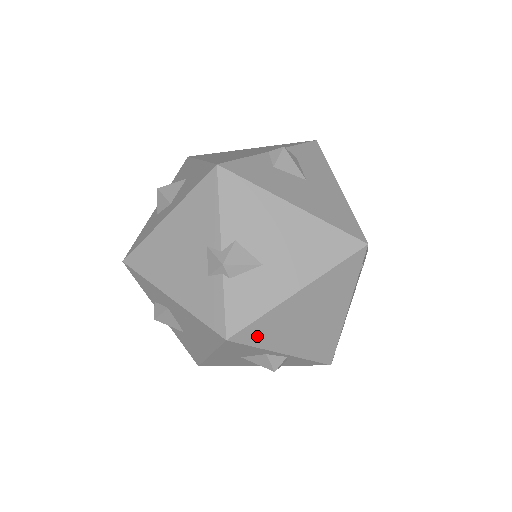
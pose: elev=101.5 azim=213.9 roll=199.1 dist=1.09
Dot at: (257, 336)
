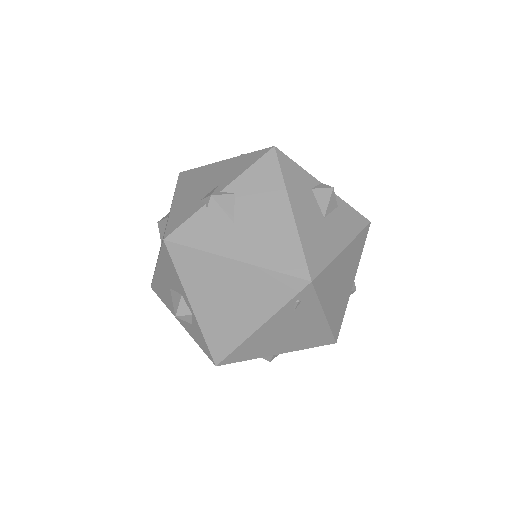
Dot at: (184, 263)
